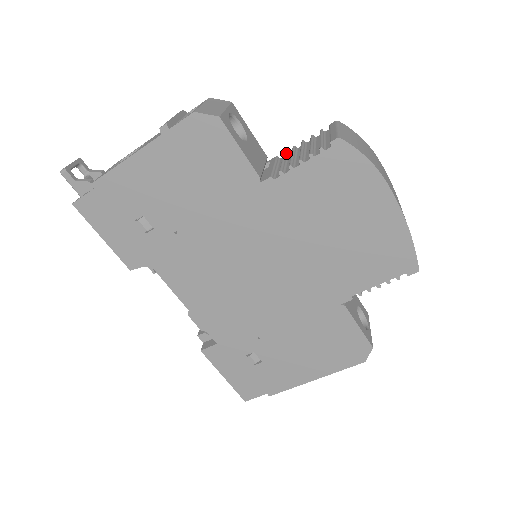
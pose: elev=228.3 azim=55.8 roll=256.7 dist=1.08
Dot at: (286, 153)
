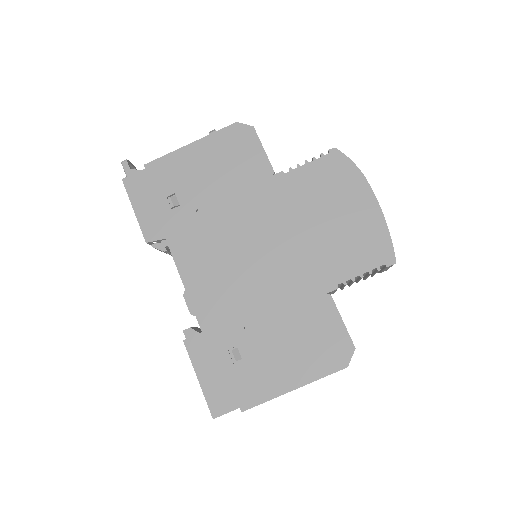
Dot at: occluded
